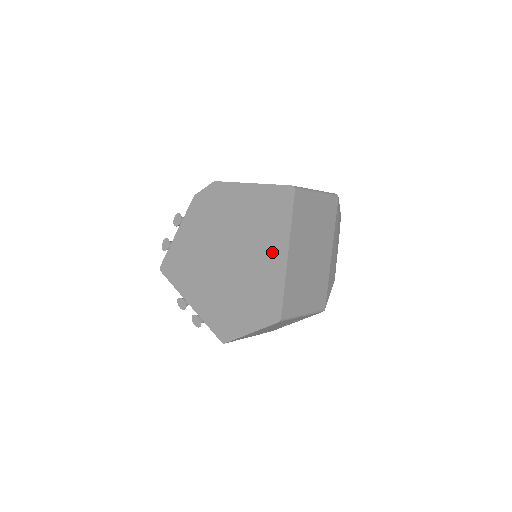
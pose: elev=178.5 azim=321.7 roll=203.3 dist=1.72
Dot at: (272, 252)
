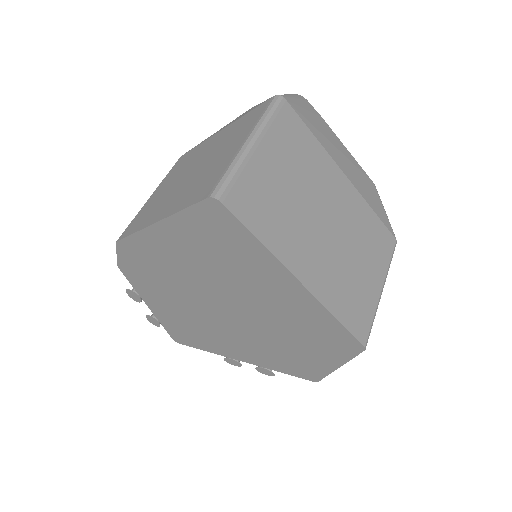
Dot at: (274, 287)
